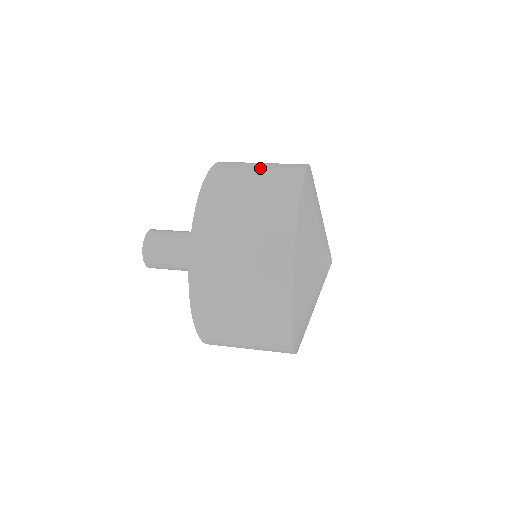
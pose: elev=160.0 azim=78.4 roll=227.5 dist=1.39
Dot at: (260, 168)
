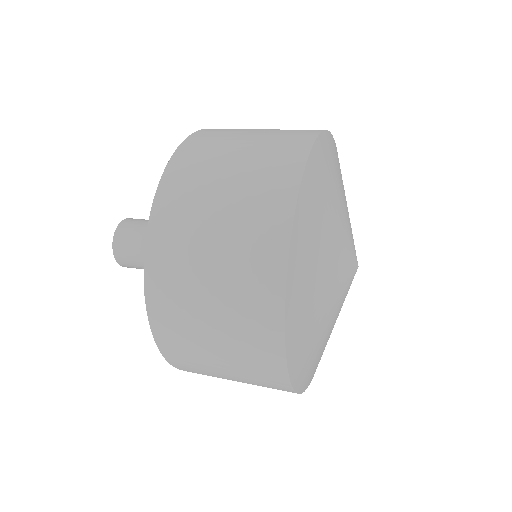
Dot at: (224, 201)
